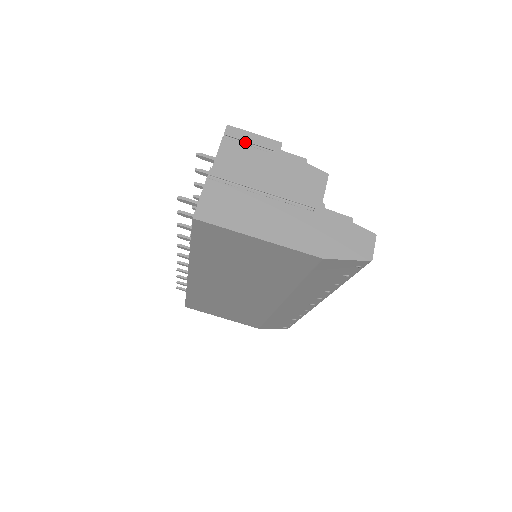
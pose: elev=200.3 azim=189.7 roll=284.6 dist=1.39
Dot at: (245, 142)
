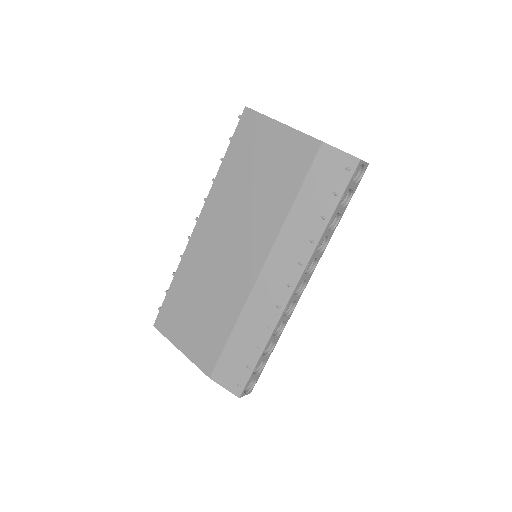
Dot at: occluded
